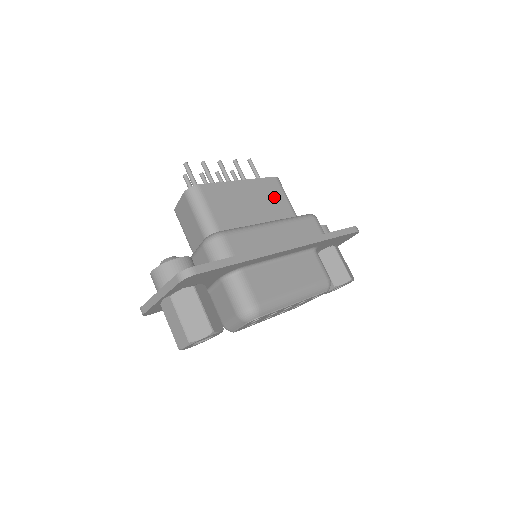
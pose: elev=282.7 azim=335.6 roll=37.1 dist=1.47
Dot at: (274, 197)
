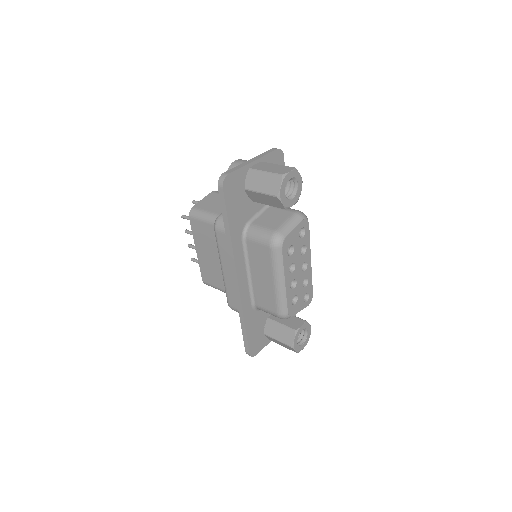
Dot at: occluded
